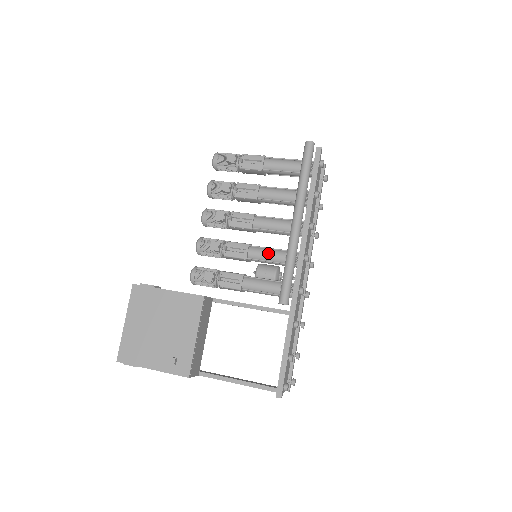
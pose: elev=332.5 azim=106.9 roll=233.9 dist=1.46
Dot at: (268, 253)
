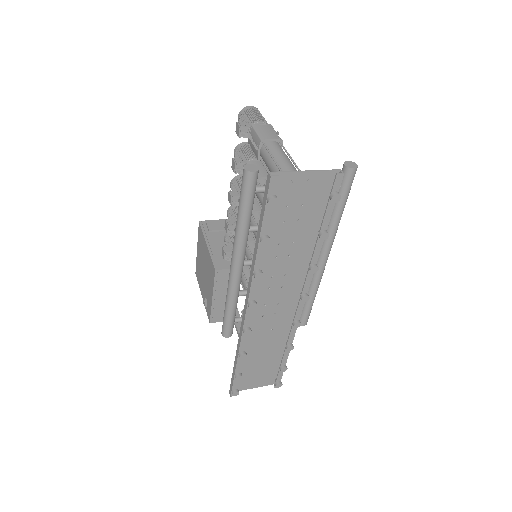
Dot at: occluded
